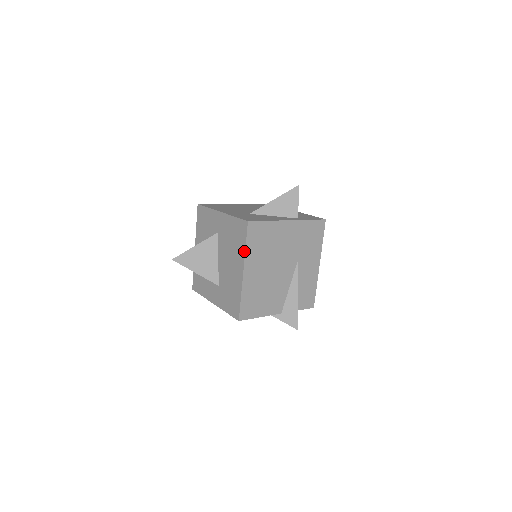
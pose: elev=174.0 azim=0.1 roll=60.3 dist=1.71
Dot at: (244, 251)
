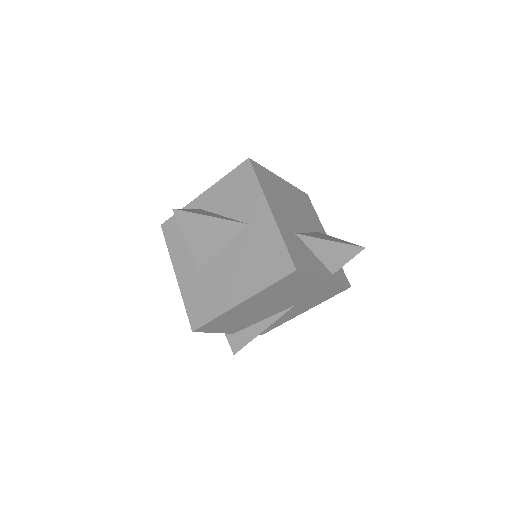
Dot at: (262, 288)
